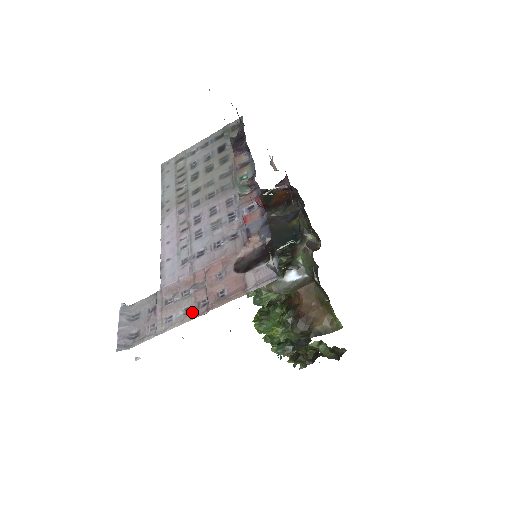
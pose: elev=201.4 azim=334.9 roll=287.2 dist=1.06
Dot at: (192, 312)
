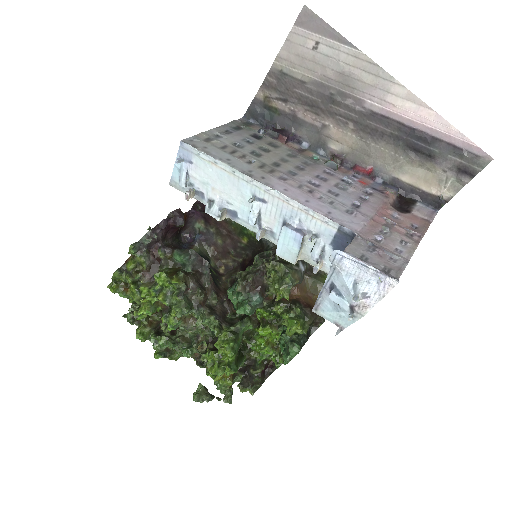
Dot at: (411, 241)
